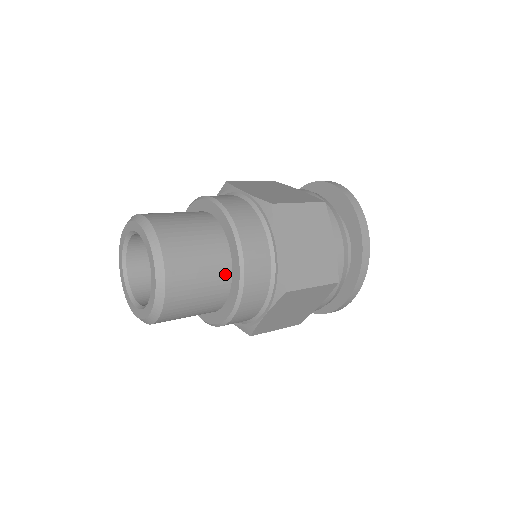
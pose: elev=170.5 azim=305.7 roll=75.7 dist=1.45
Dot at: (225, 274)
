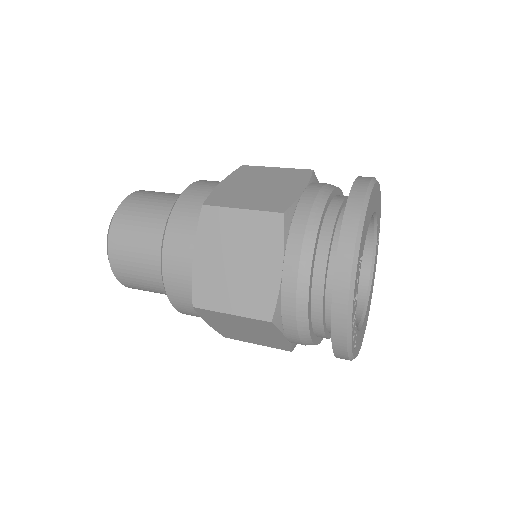
Dot at: occluded
